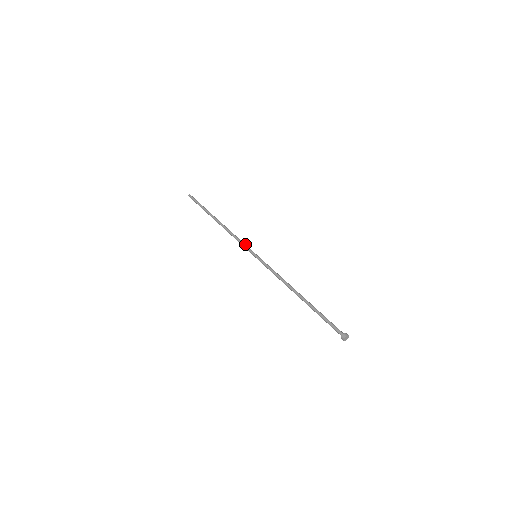
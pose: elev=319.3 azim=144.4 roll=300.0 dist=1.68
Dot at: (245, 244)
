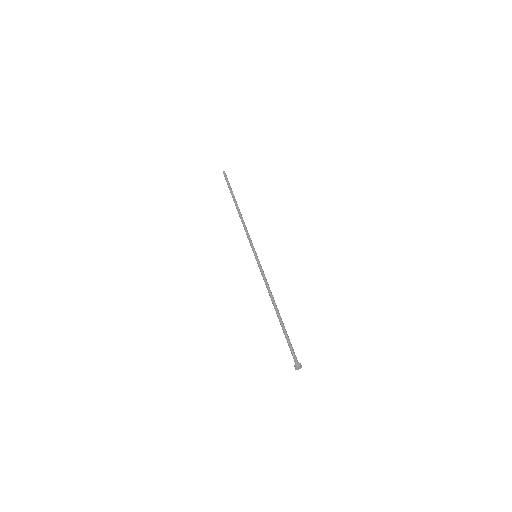
Dot at: occluded
